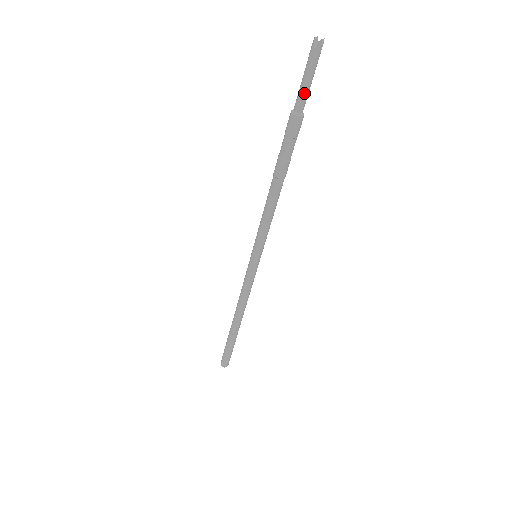
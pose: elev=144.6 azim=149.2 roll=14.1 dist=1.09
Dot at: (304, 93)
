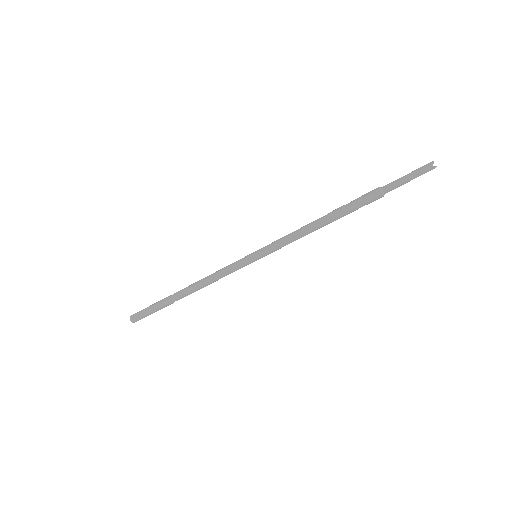
Dot at: (398, 184)
